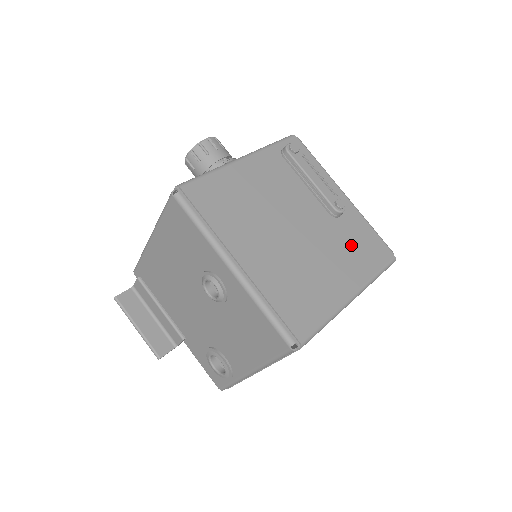
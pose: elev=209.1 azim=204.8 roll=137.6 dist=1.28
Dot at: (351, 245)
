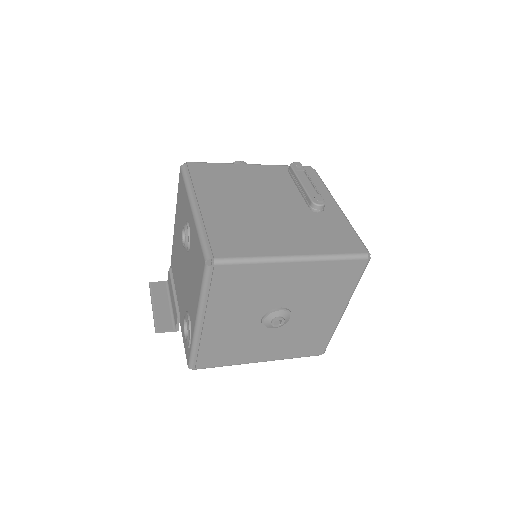
Dot at: (319, 230)
